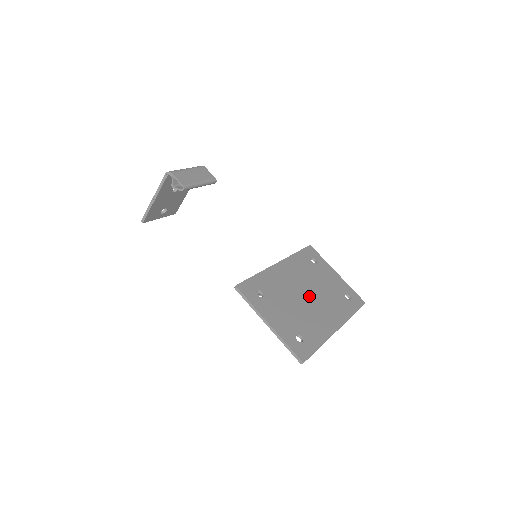
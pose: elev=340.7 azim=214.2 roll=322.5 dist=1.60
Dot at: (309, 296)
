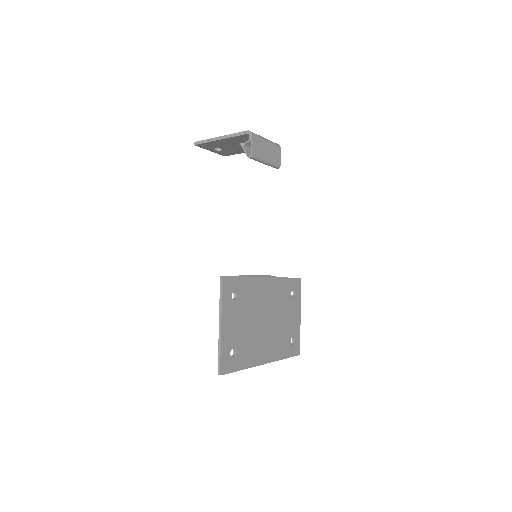
Dot at: (267, 322)
